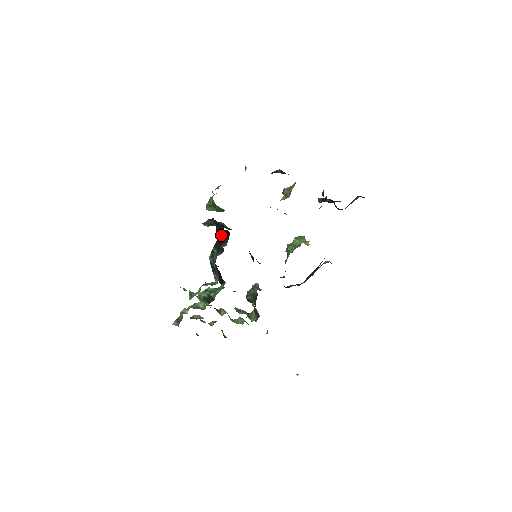
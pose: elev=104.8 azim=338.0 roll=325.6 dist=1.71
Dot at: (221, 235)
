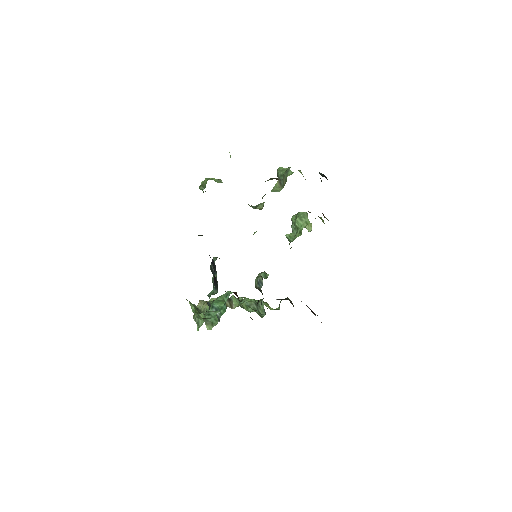
Dot at: (213, 266)
